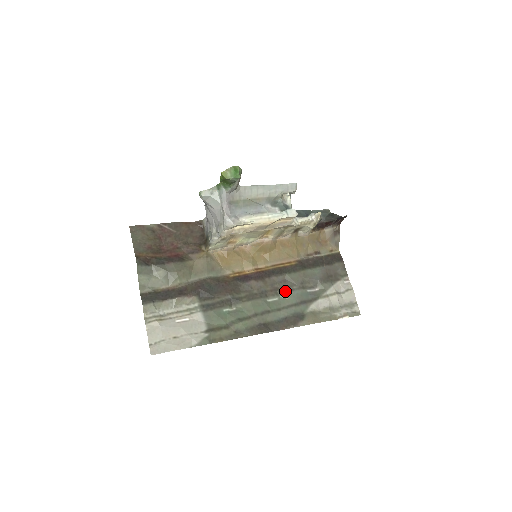
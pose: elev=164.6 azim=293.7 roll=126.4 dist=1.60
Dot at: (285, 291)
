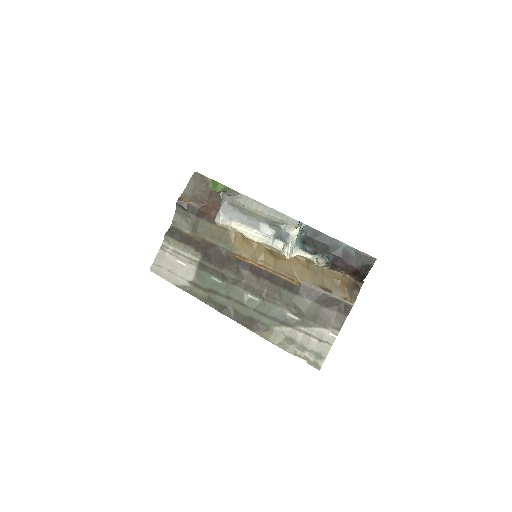
Dot at: (268, 299)
